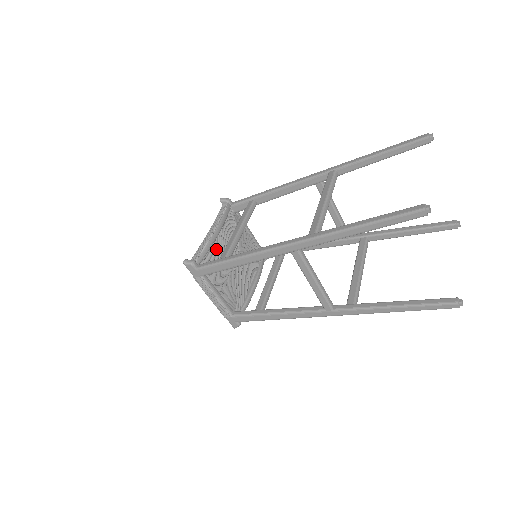
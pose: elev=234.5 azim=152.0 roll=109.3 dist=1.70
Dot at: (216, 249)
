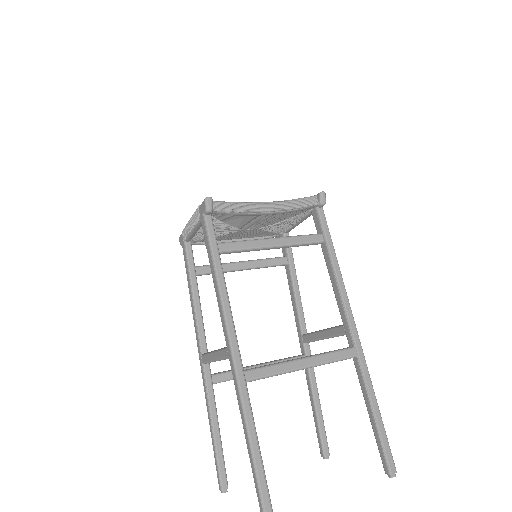
Dot at: (245, 218)
